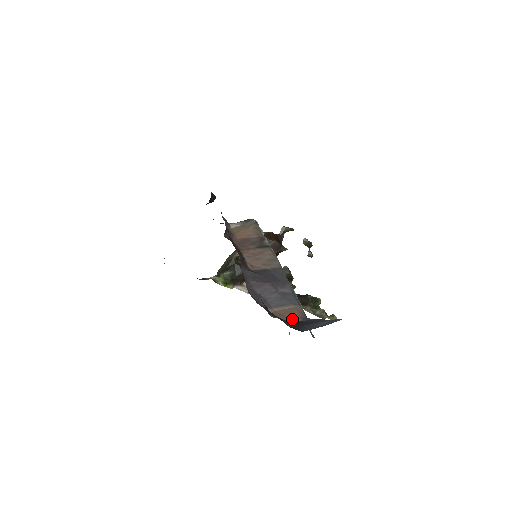
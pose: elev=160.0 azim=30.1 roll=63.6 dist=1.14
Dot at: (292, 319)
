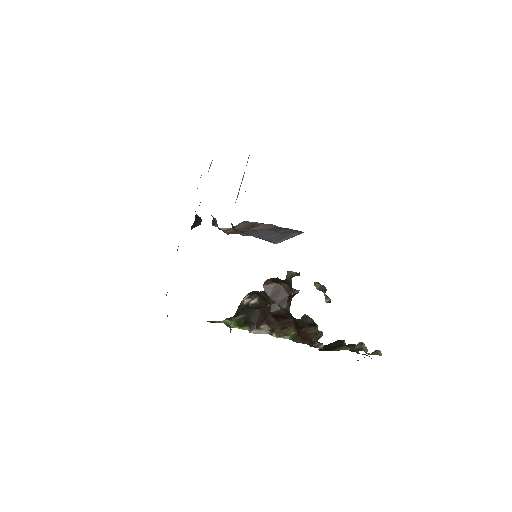
Dot at: occluded
